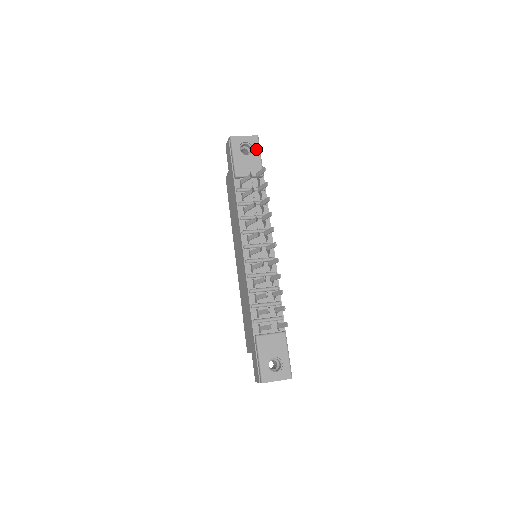
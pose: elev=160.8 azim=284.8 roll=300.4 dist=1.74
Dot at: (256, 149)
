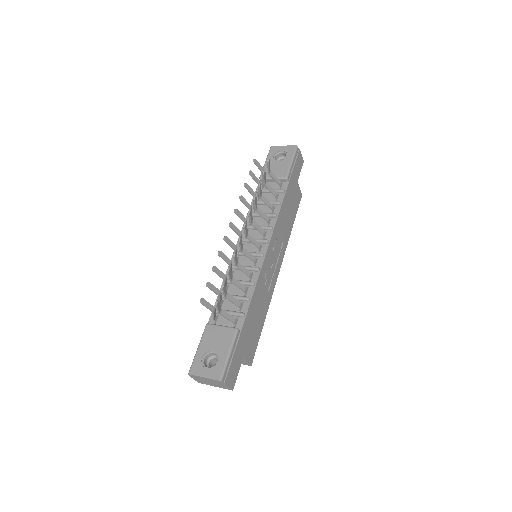
Dot at: (290, 156)
